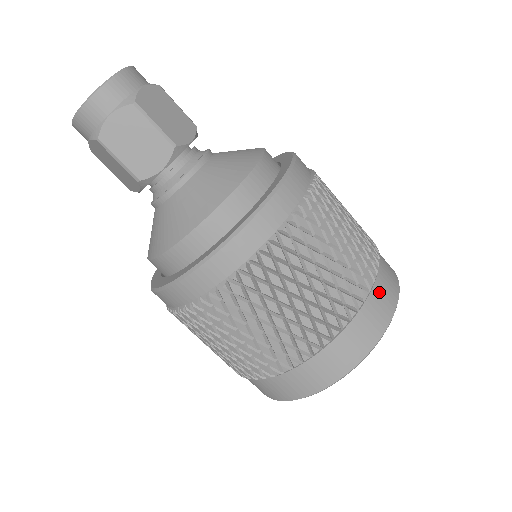
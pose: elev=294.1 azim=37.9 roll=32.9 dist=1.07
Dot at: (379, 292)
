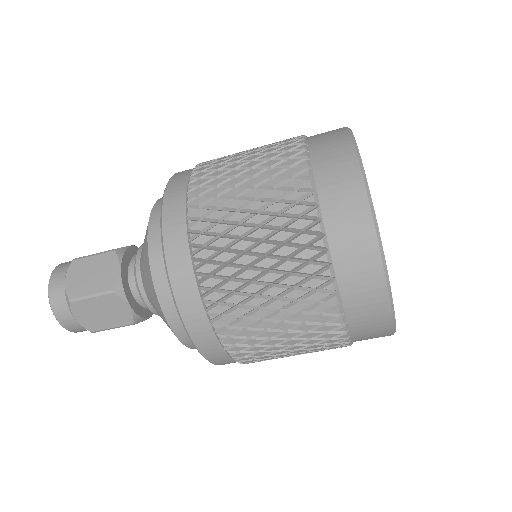
Dot at: (317, 135)
